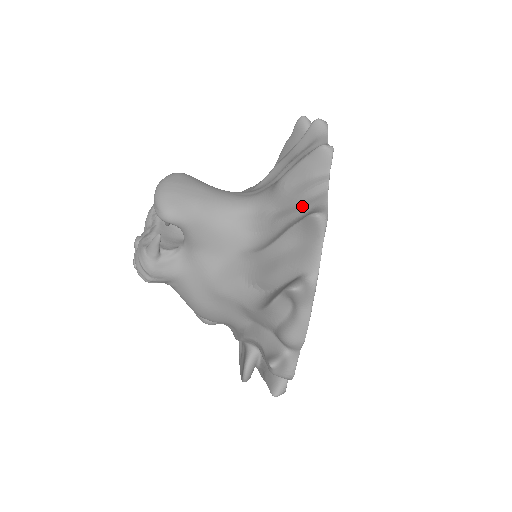
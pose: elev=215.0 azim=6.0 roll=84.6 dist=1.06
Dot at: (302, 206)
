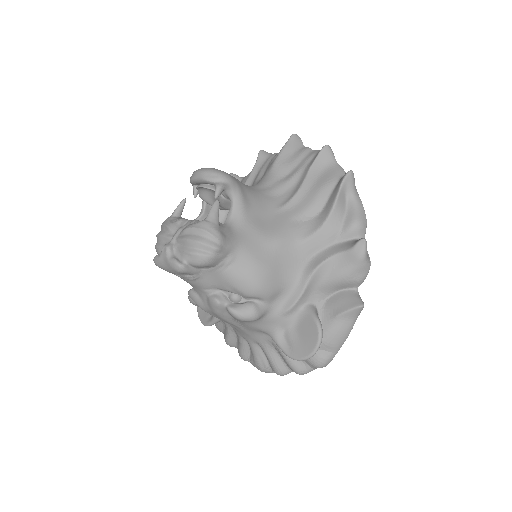
Dot at: (305, 160)
